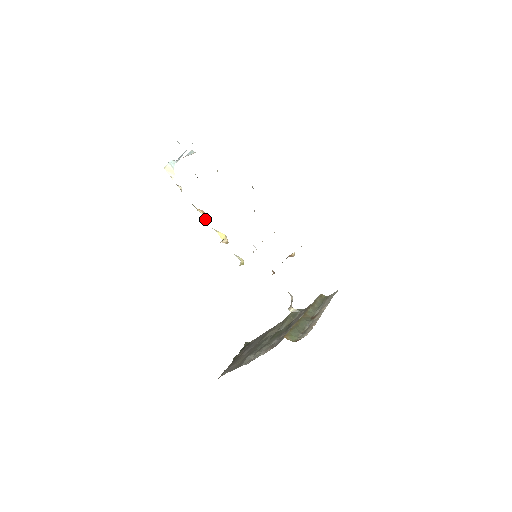
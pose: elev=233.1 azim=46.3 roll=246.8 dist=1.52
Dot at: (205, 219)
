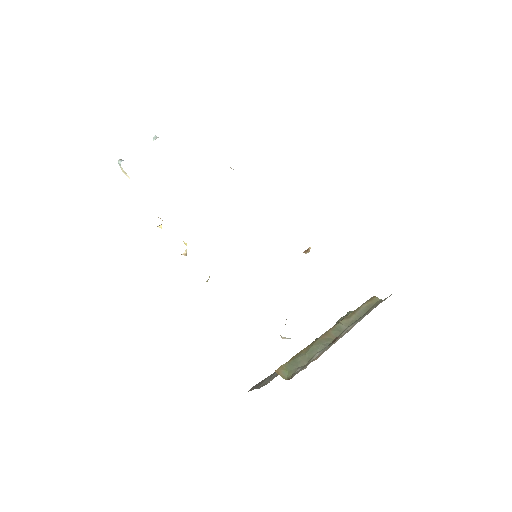
Dot at: (160, 227)
